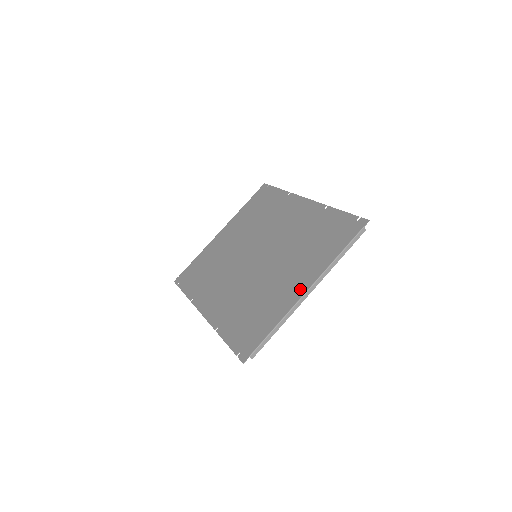
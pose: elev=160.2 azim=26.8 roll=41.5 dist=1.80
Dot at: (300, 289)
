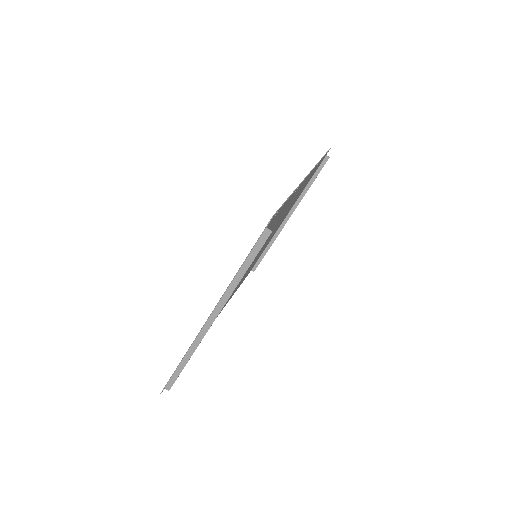
Dot at: occluded
